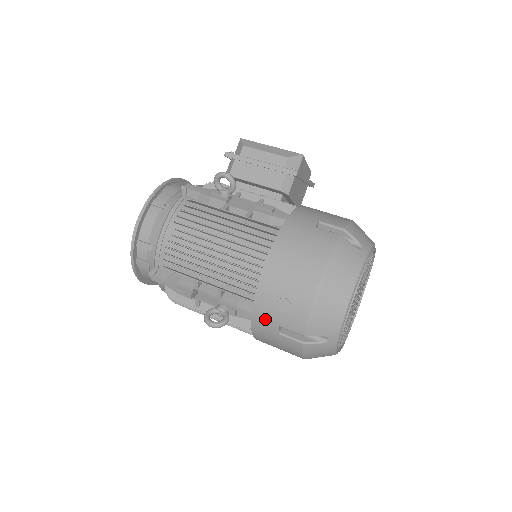
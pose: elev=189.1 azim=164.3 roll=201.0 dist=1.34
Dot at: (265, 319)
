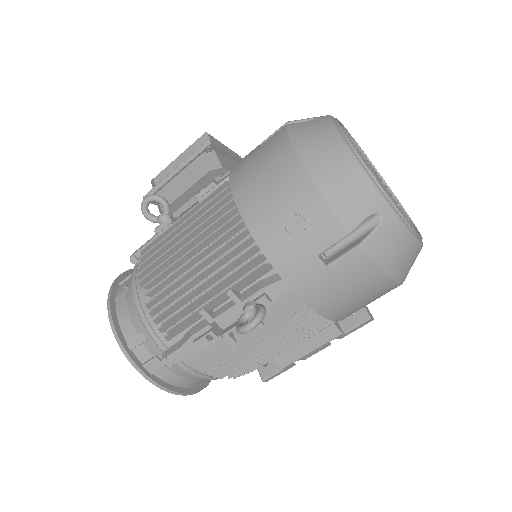
Dot at: (297, 266)
